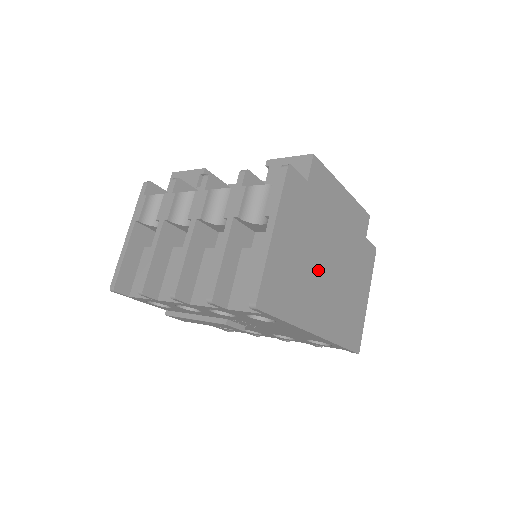
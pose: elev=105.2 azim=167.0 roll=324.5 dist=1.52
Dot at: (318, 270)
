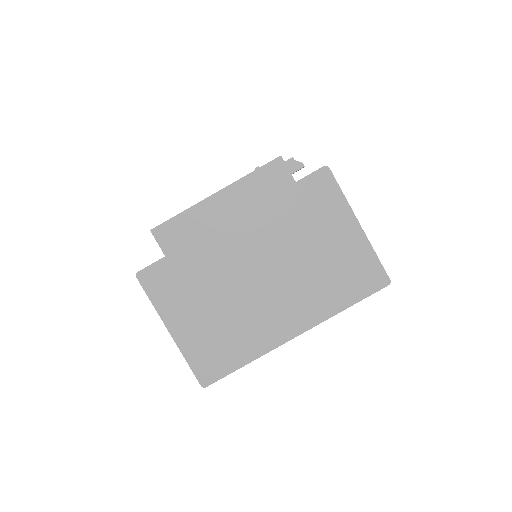
Dot at: (247, 294)
